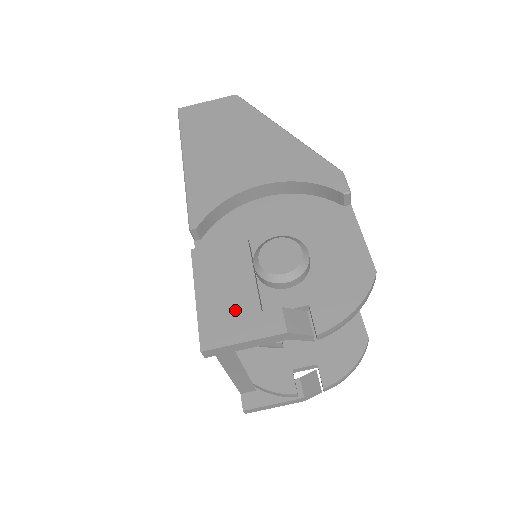
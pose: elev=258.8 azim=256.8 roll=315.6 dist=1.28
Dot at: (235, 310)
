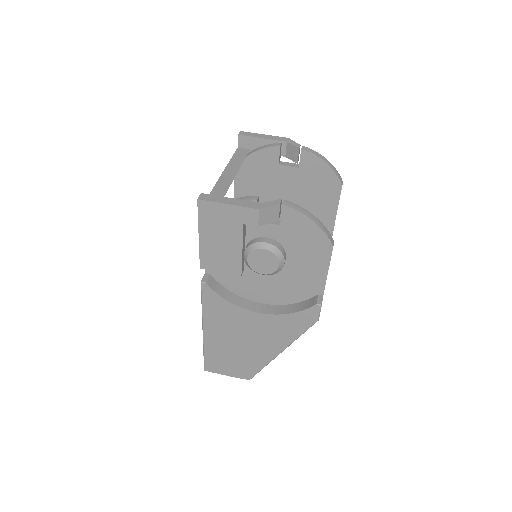
Dot at: occluded
